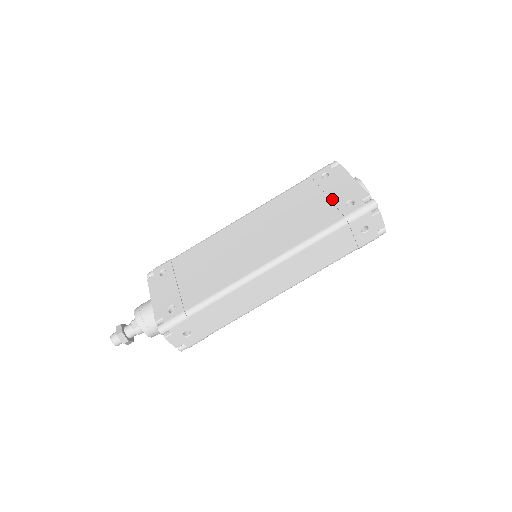
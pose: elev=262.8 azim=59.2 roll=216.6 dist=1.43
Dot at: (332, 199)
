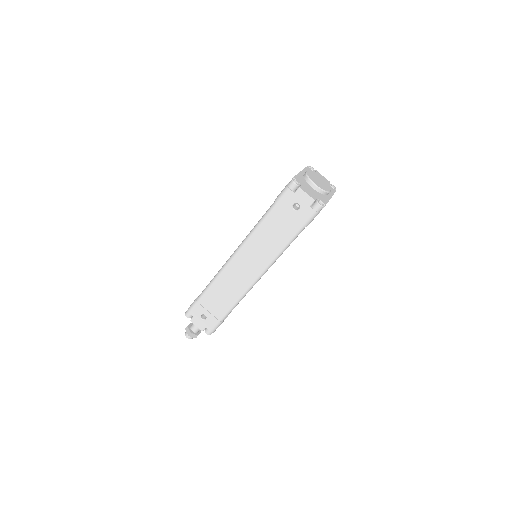
Dot at: occluded
